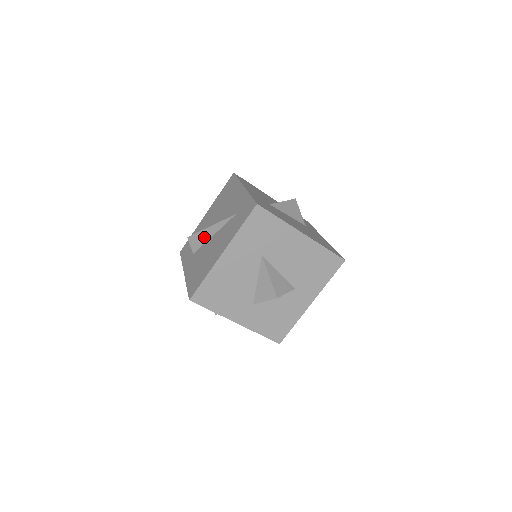
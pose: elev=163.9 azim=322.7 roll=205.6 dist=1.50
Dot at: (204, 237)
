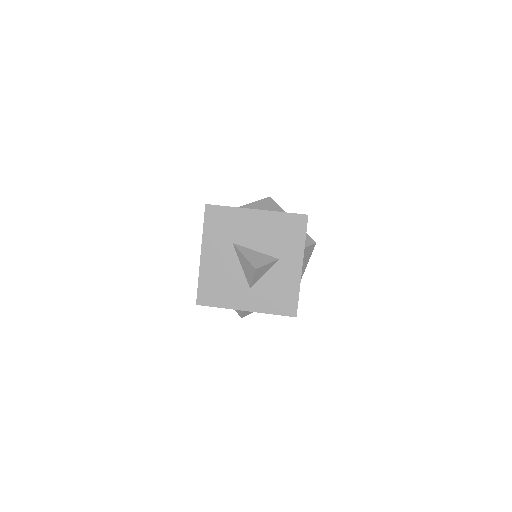
Dot at: occluded
